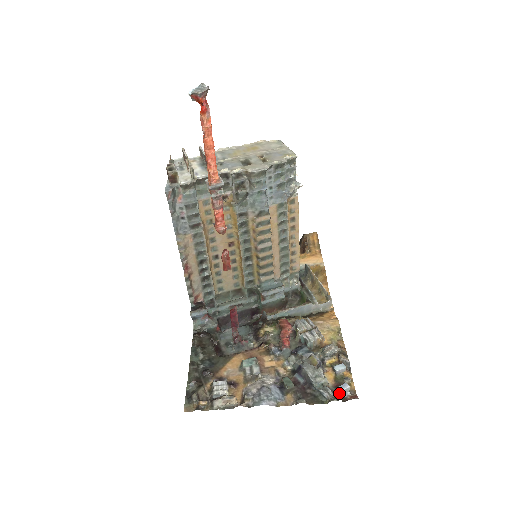
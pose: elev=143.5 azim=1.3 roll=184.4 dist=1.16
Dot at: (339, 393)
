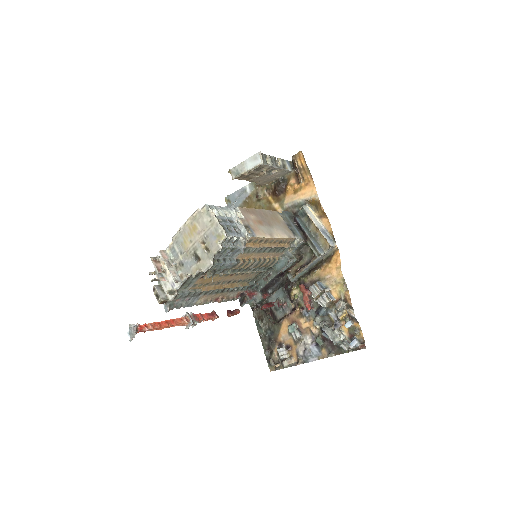
Dot at: (351, 349)
